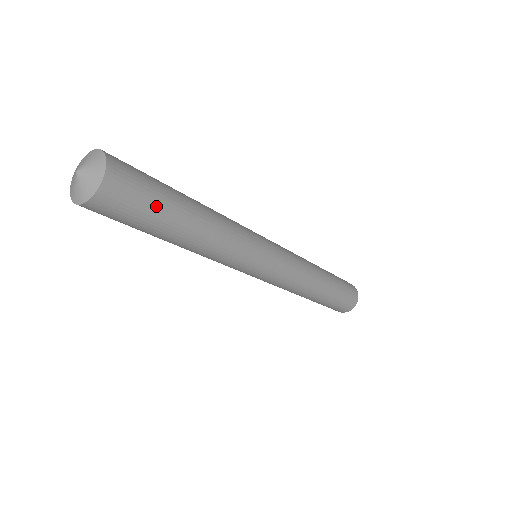
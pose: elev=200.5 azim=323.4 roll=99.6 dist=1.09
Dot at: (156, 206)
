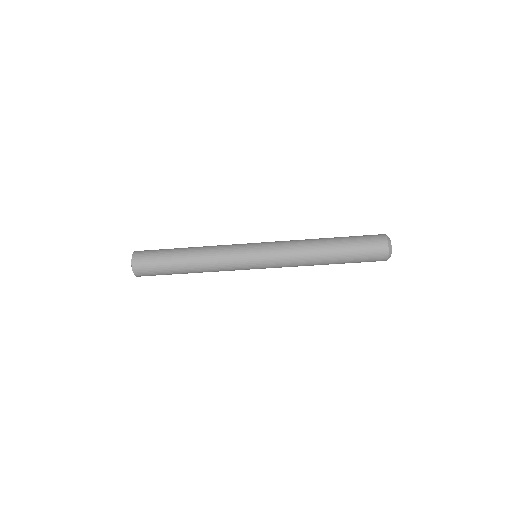
Dot at: (161, 253)
